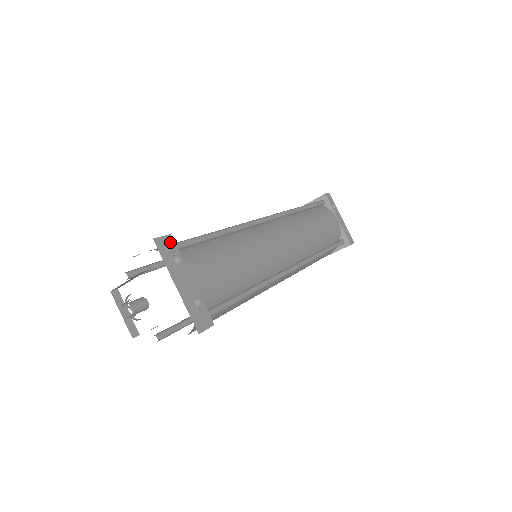
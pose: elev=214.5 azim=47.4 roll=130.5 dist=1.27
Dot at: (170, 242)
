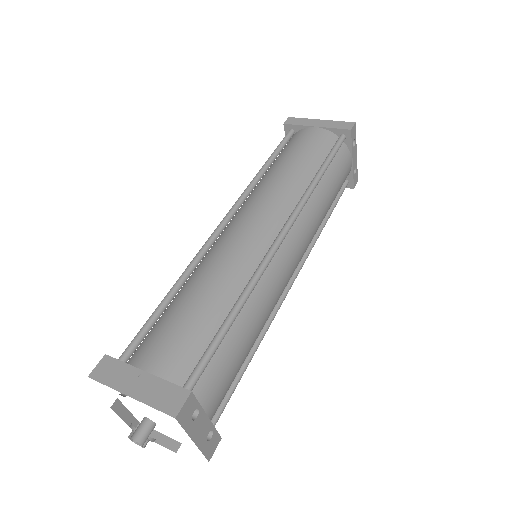
Dot at: (191, 401)
